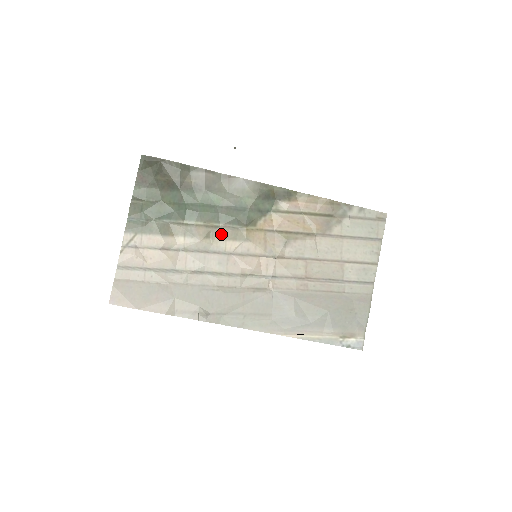
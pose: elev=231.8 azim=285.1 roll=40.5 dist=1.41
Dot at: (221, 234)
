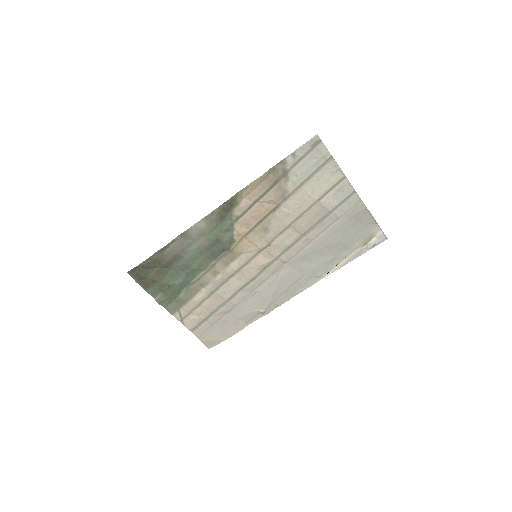
Dot at: (221, 265)
